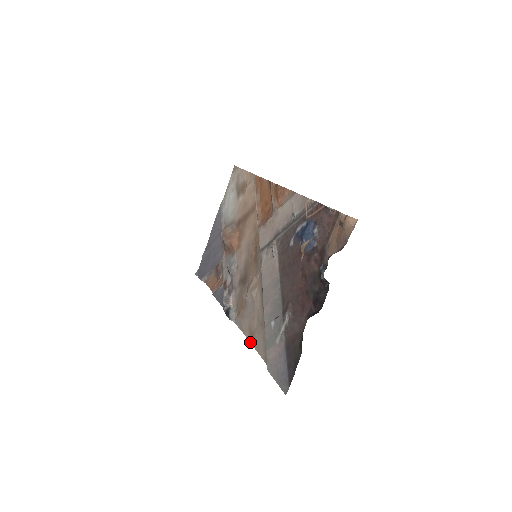
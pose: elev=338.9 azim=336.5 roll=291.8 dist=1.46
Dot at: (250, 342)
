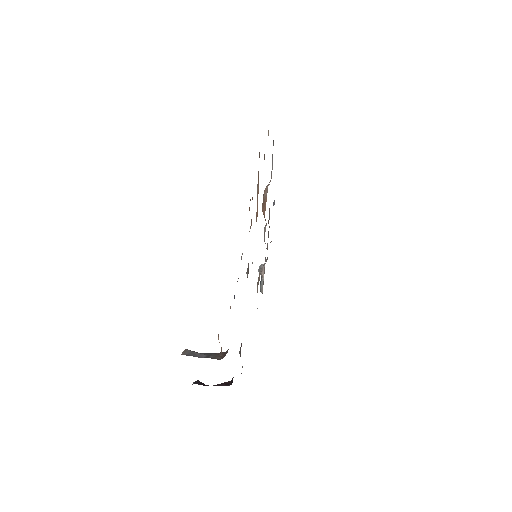
Dot at: occluded
